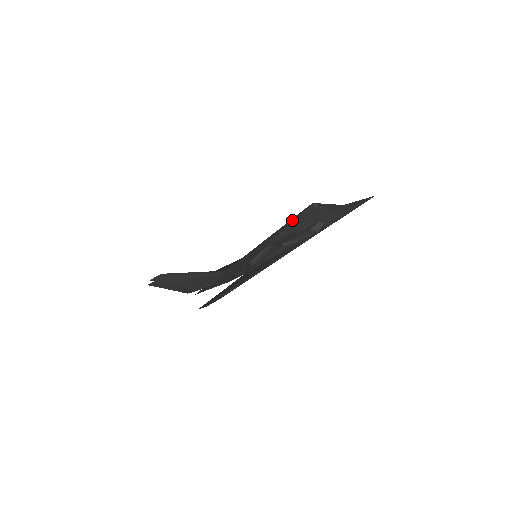
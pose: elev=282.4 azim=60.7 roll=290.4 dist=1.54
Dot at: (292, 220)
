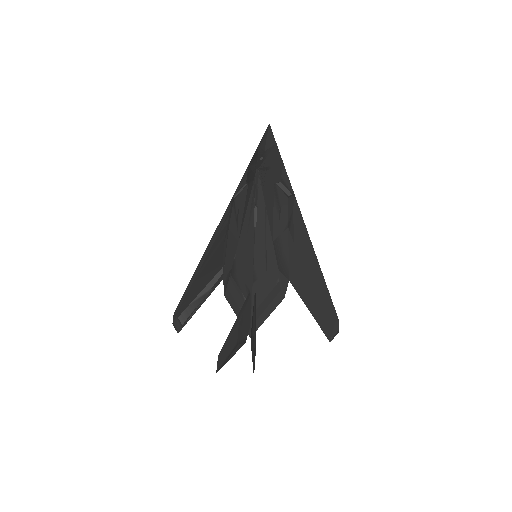
Dot at: (260, 199)
